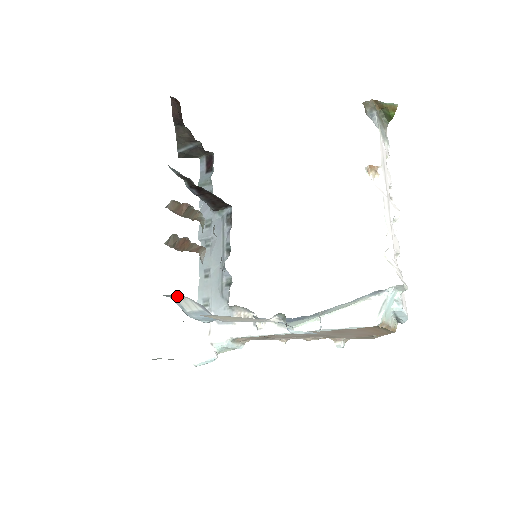
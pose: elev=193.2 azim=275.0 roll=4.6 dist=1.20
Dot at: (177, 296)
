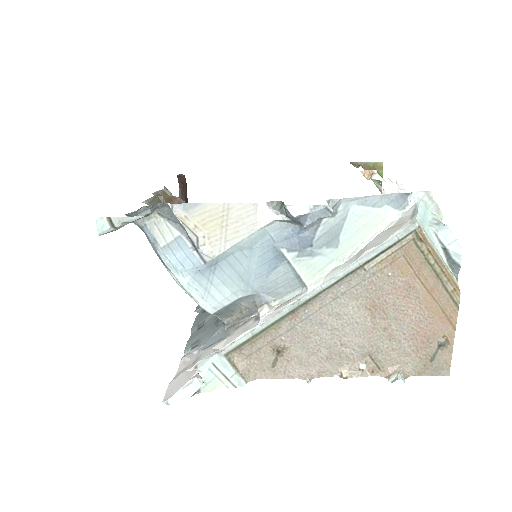
Dot at: (150, 219)
